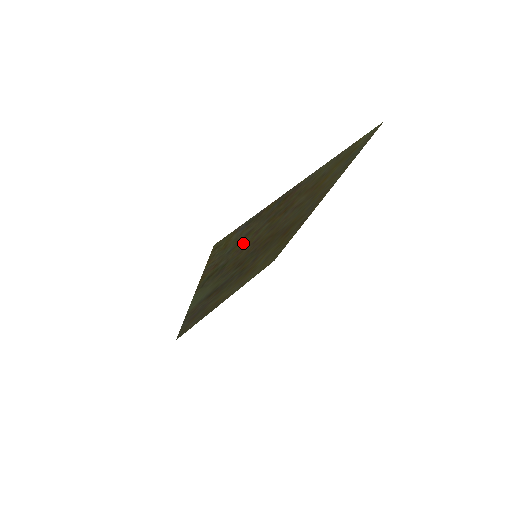
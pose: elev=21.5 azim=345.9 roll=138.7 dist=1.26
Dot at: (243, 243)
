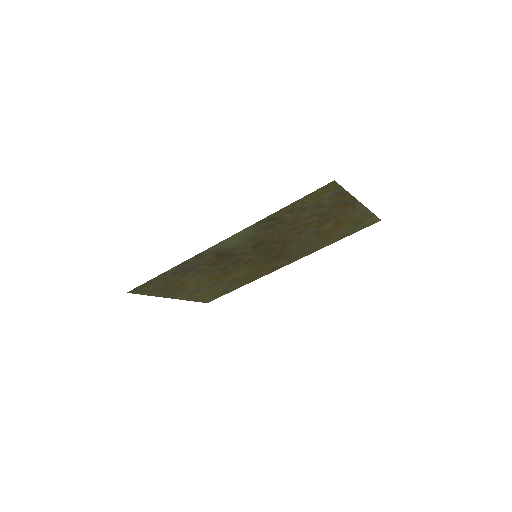
Dot at: (304, 214)
